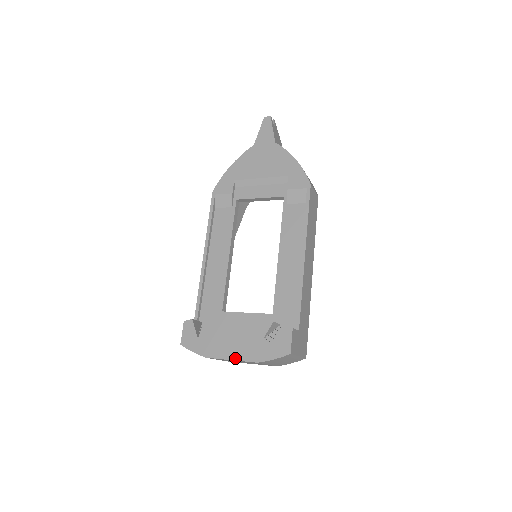
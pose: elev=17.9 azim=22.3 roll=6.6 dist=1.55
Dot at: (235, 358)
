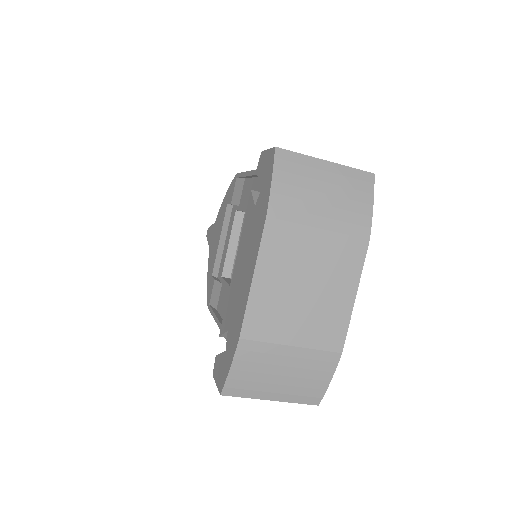
Dot at: (253, 268)
